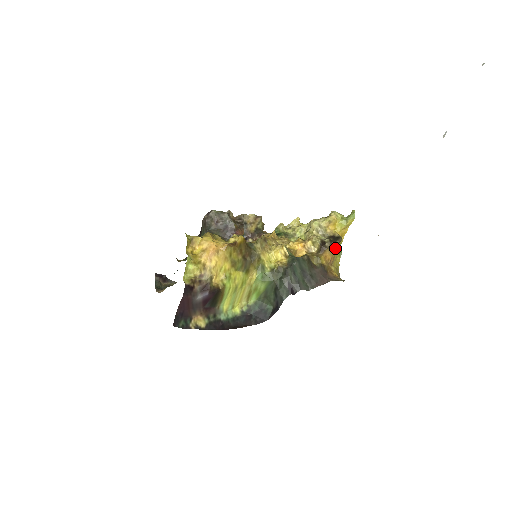
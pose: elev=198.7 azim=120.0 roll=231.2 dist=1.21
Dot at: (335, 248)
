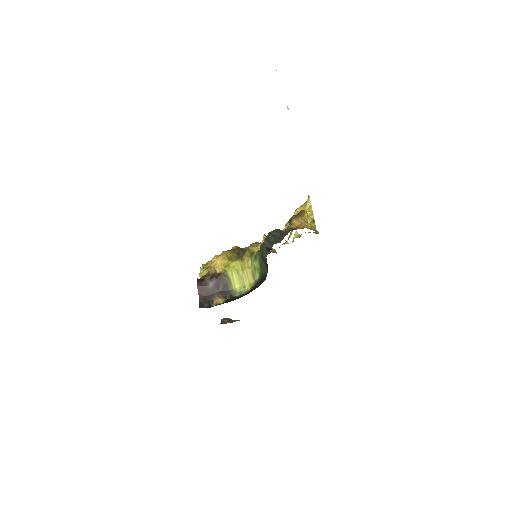
Dot at: (299, 217)
